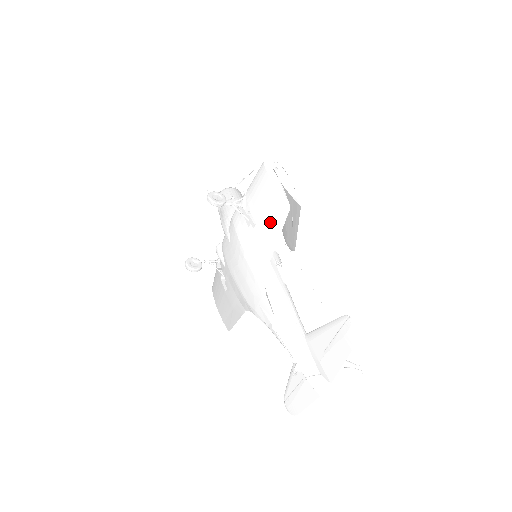
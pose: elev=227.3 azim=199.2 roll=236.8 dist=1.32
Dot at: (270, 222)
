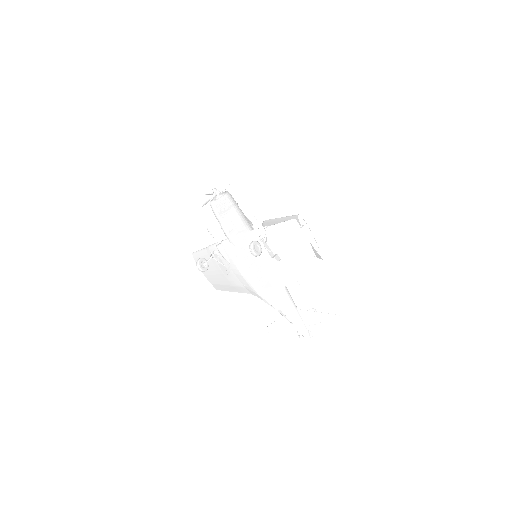
Dot at: (298, 265)
